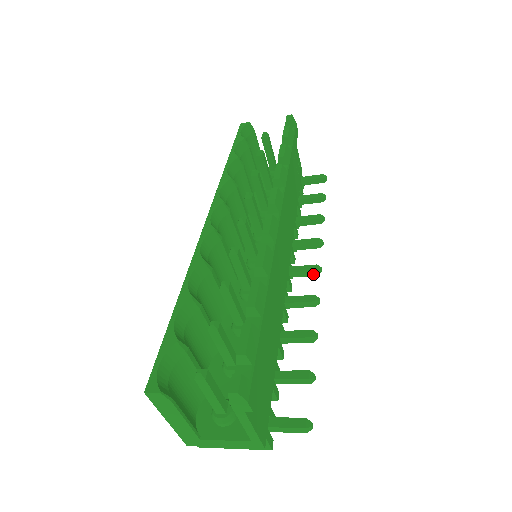
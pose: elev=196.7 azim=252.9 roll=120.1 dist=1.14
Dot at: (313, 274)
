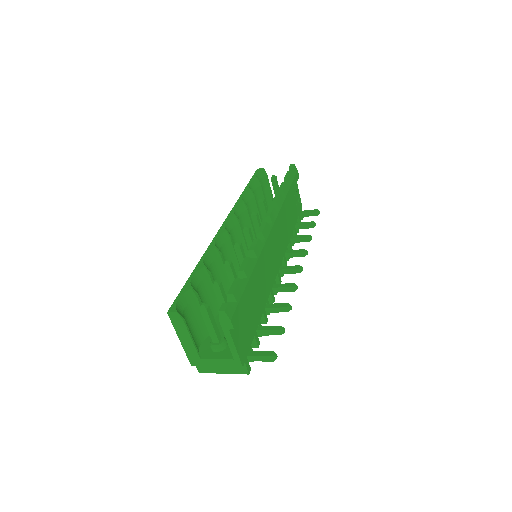
Dot at: (296, 272)
